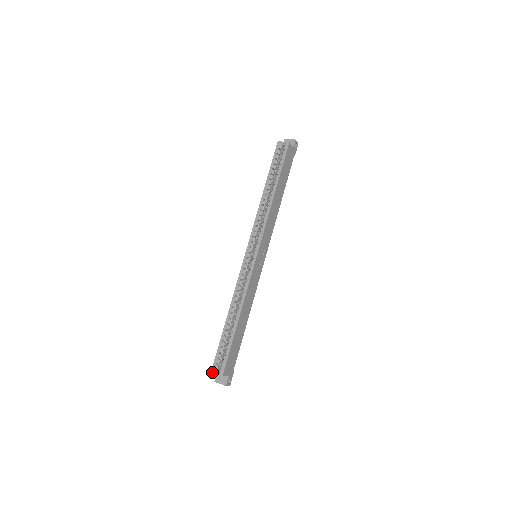
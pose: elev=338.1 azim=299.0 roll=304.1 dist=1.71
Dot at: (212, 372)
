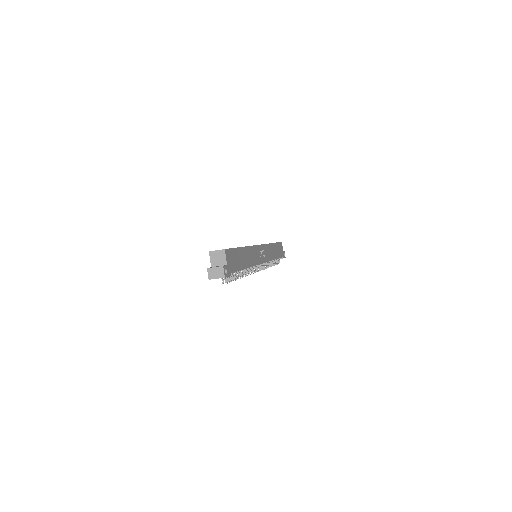
Dot at: (211, 251)
